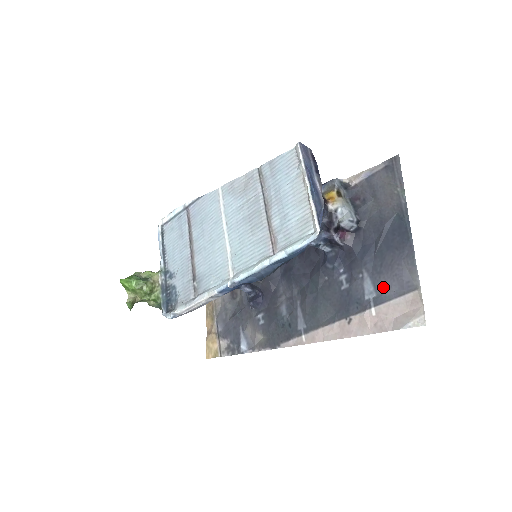
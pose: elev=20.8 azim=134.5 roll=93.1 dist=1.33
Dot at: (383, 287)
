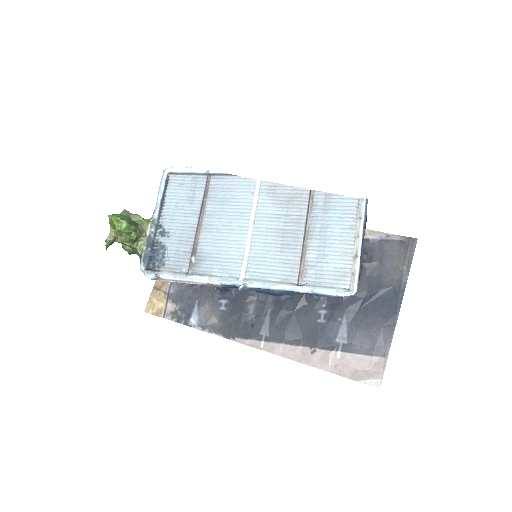
Dot at: (356, 340)
